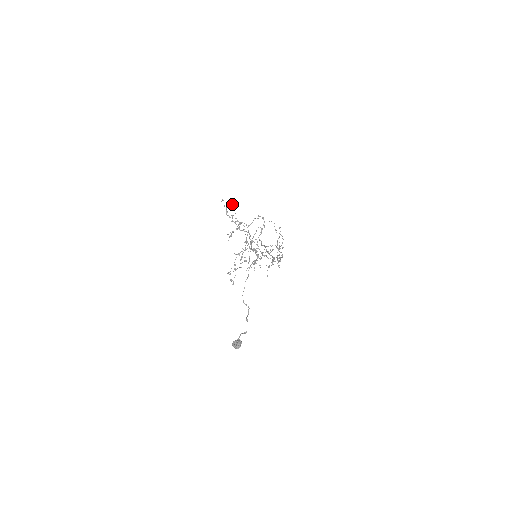
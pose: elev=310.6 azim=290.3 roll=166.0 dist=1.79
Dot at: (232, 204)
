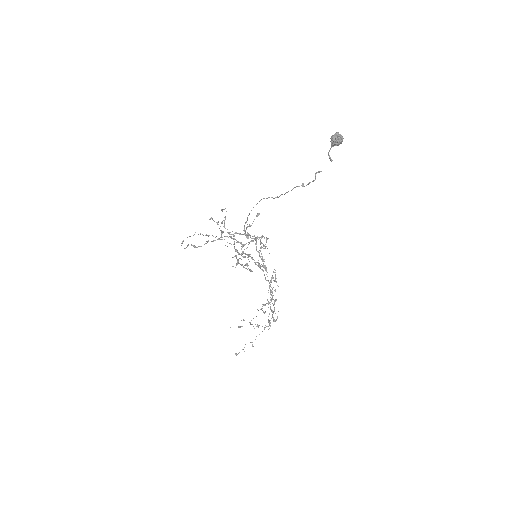
Dot at: occluded
